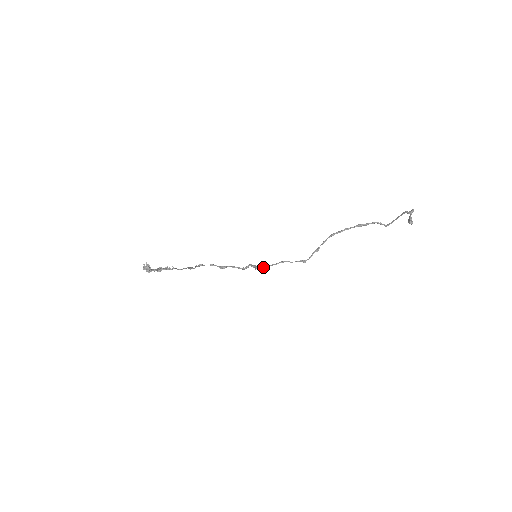
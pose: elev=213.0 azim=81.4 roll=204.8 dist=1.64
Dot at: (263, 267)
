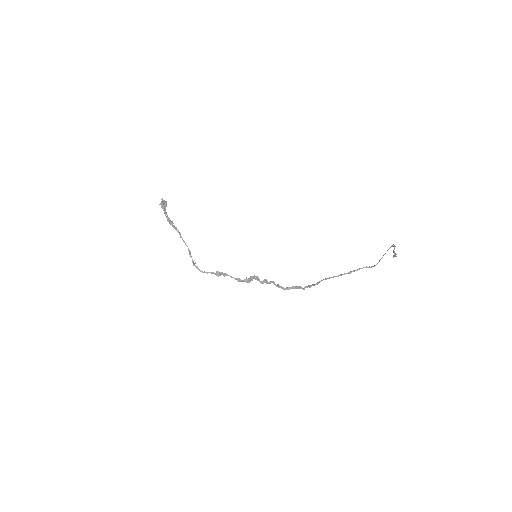
Dot at: (258, 278)
